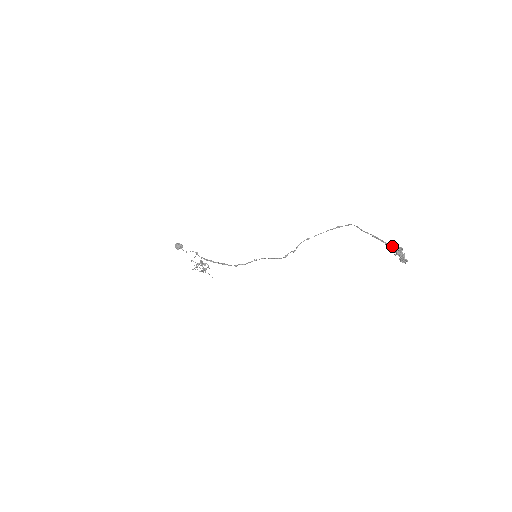
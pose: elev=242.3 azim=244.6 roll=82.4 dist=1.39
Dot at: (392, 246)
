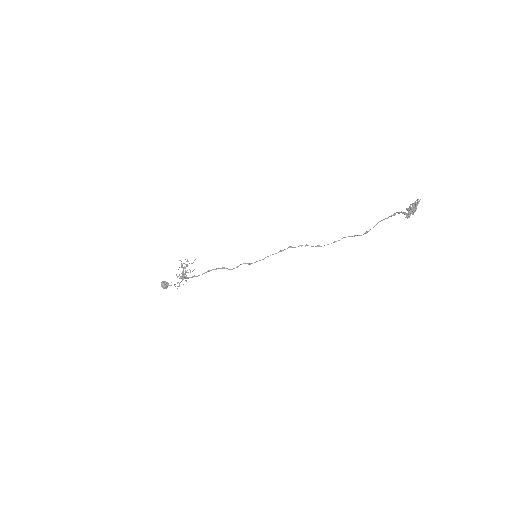
Dot at: (407, 210)
